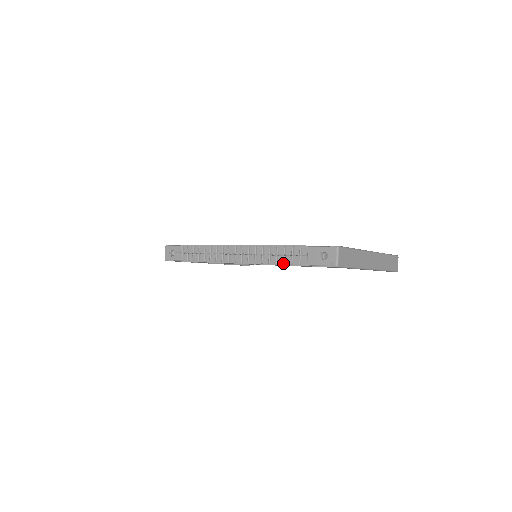
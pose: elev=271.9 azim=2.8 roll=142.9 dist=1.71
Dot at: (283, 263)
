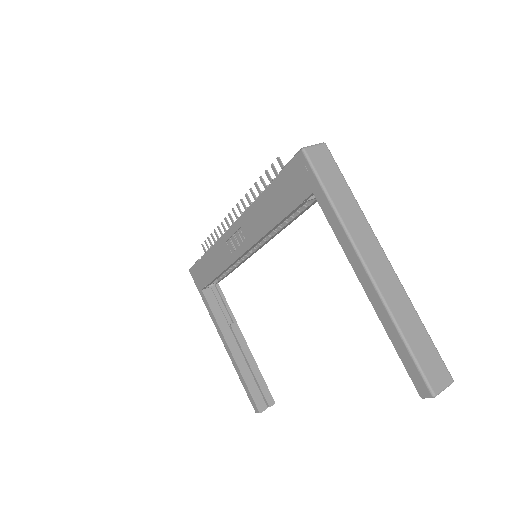
Dot at: (262, 191)
